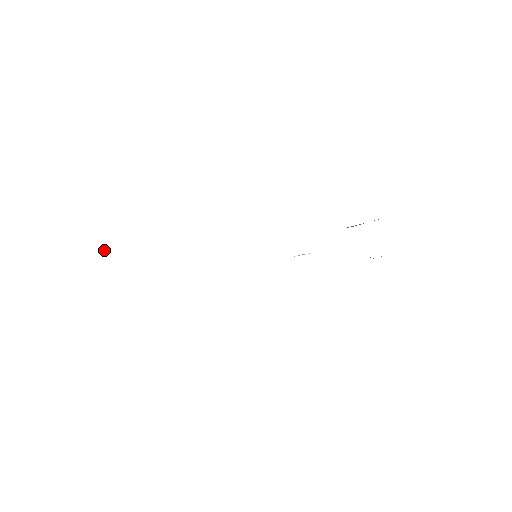
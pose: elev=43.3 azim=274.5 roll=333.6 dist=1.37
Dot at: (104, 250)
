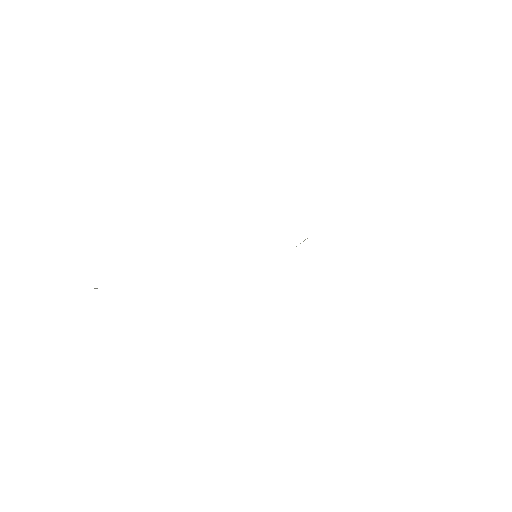
Dot at: occluded
